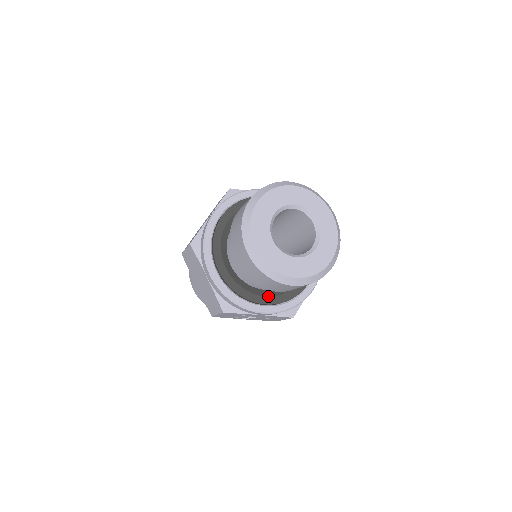
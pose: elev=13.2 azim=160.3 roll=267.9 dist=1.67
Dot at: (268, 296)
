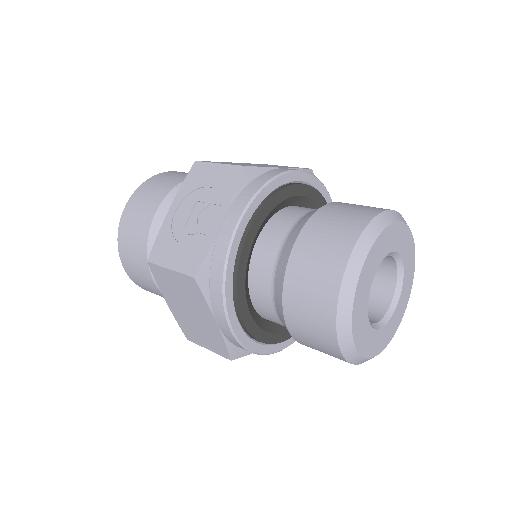
Dot at: occluded
